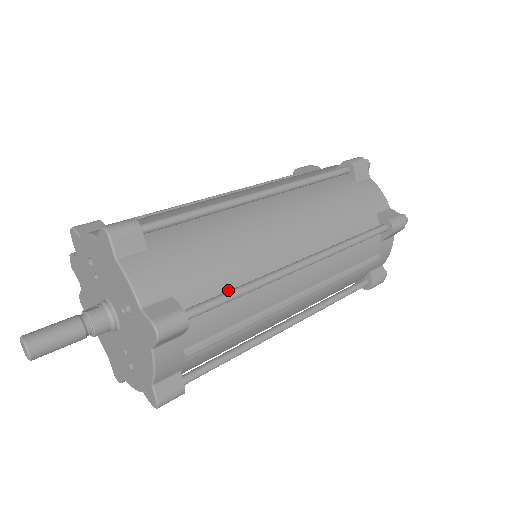
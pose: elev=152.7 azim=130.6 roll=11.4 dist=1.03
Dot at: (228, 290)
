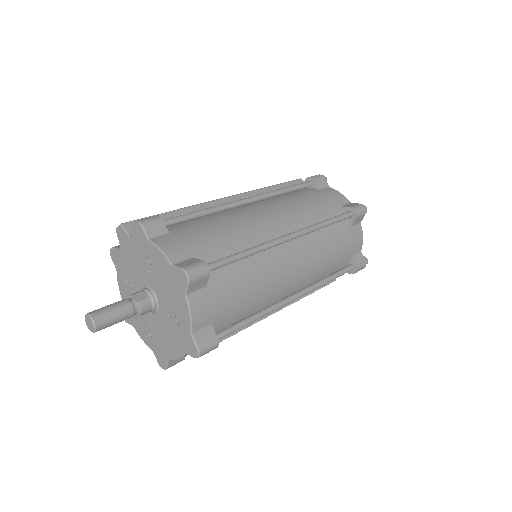
Dot at: (243, 316)
